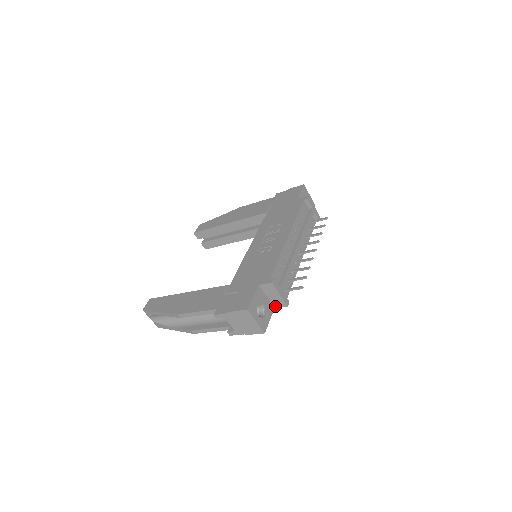
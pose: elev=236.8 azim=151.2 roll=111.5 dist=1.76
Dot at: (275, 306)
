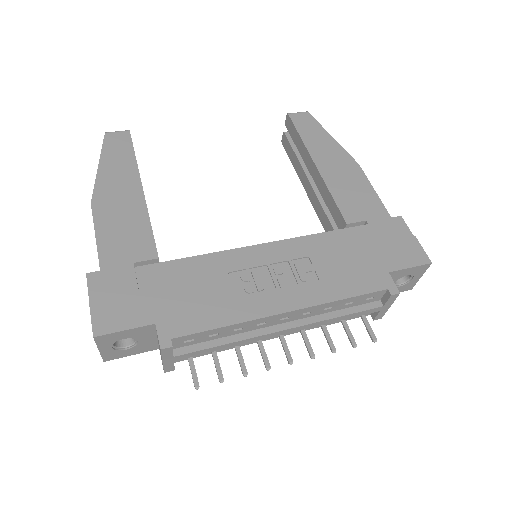
Dot at: occluded
